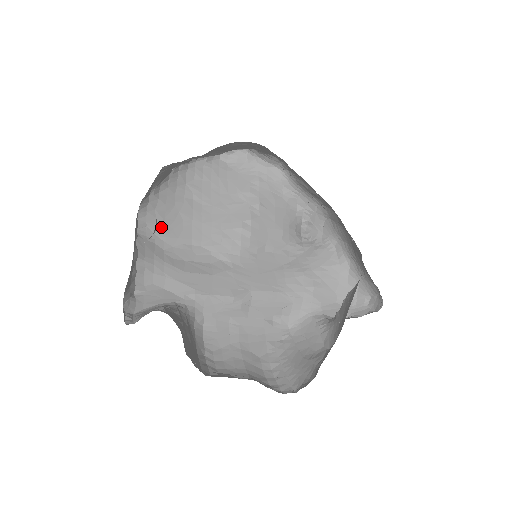
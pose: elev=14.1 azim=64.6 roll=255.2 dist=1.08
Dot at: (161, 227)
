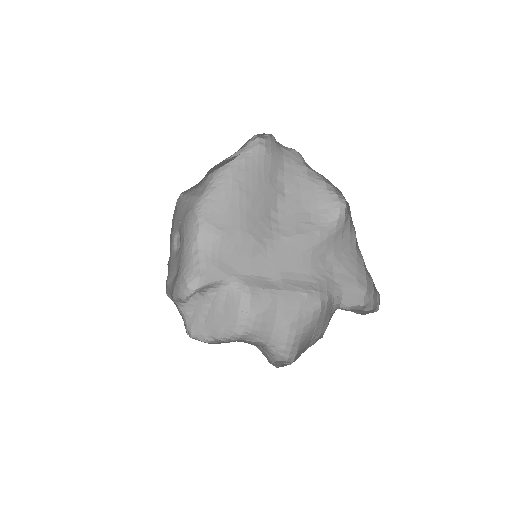
Dot at: (217, 220)
